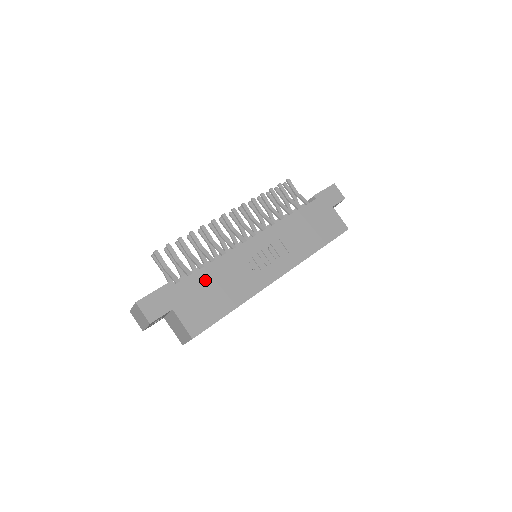
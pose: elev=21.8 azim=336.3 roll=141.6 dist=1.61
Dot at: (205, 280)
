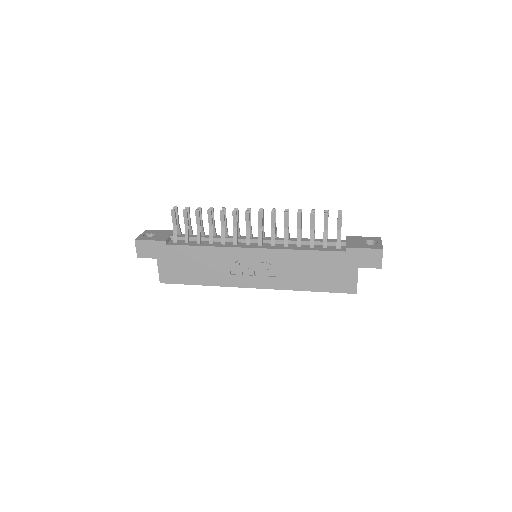
Dot at: (191, 255)
